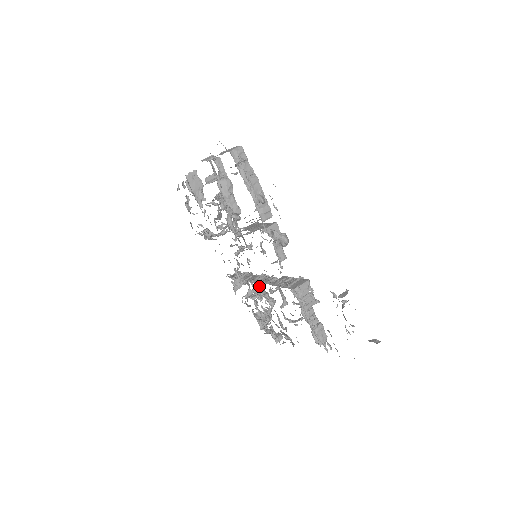
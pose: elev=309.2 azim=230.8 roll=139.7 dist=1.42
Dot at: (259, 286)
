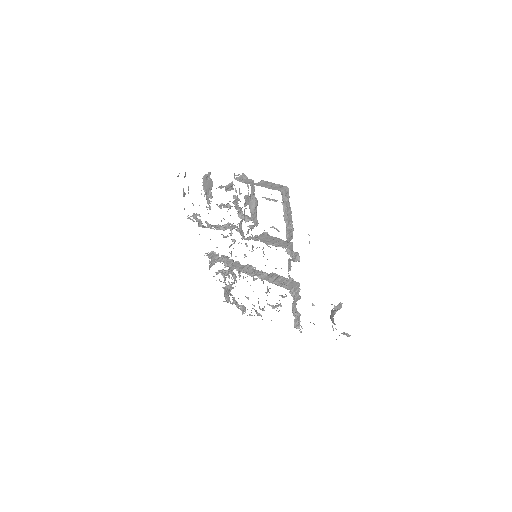
Dot at: (239, 271)
